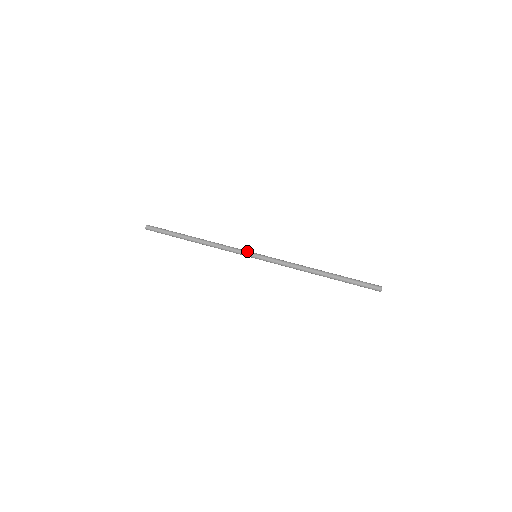
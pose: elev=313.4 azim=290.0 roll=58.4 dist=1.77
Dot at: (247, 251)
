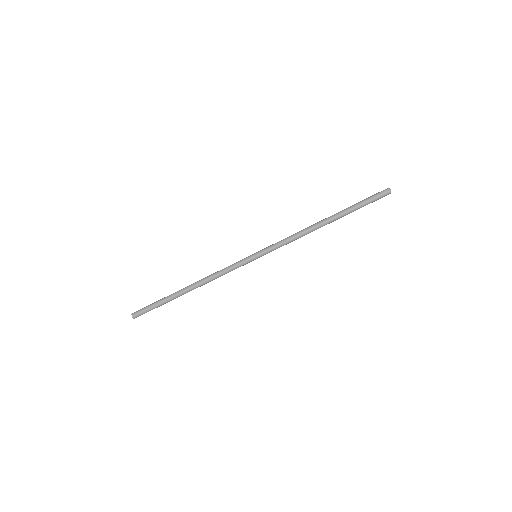
Dot at: (244, 259)
